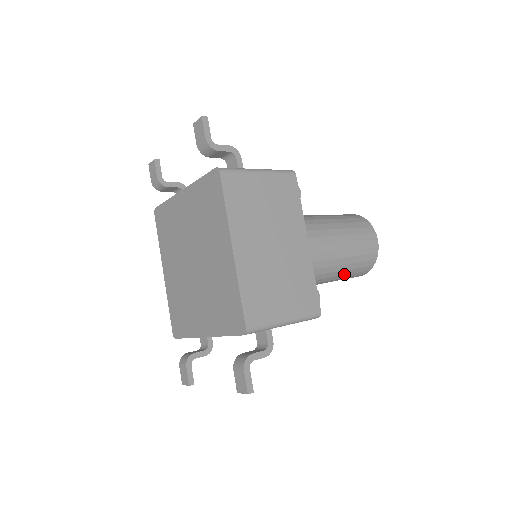
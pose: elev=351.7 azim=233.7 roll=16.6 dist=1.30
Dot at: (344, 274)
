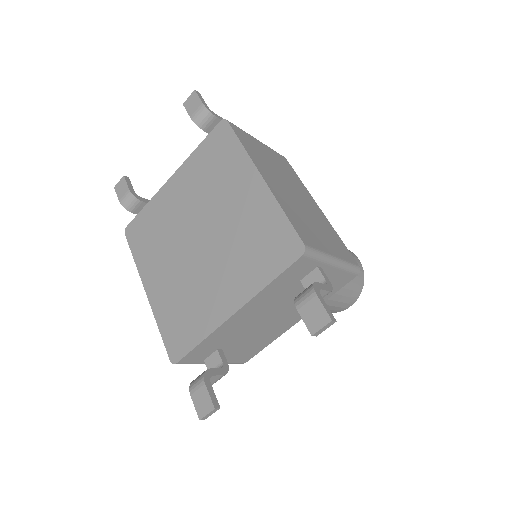
Dot at: (343, 287)
